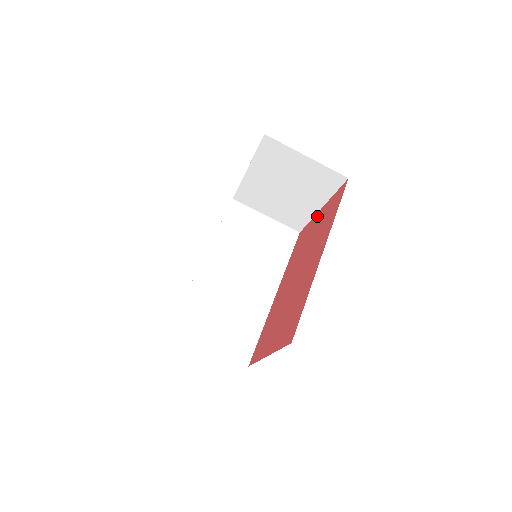
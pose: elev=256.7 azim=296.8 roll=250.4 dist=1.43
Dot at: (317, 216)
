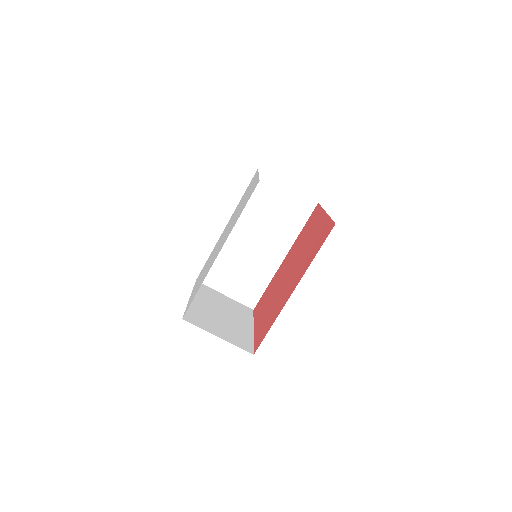
Dot at: (321, 217)
